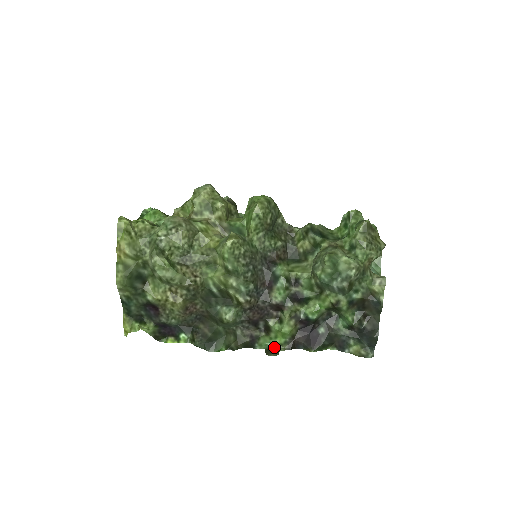
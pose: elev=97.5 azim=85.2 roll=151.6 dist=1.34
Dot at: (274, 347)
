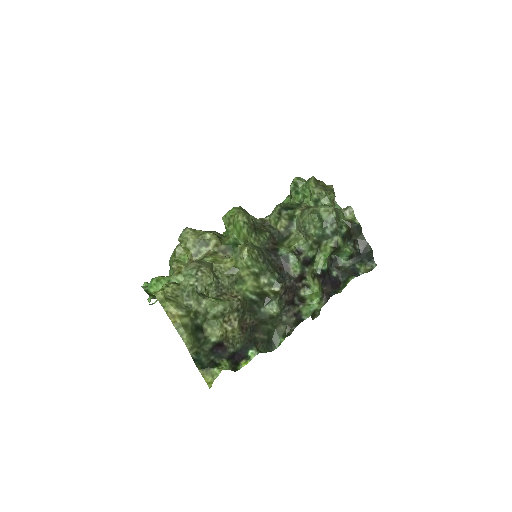
Dot at: (316, 308)
